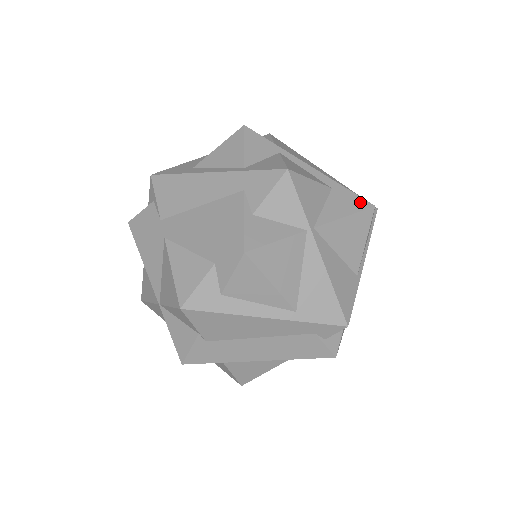
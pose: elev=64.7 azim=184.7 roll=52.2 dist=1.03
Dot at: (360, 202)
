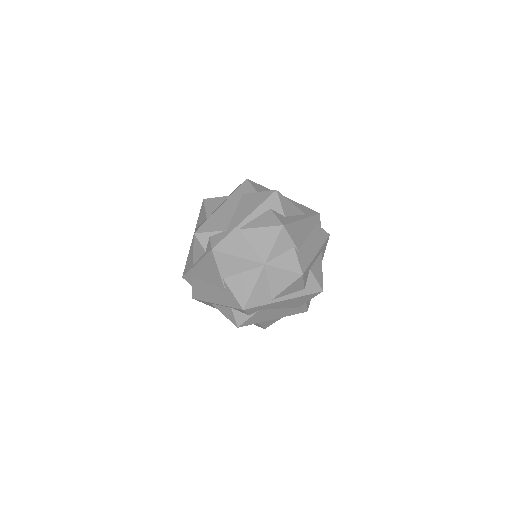
Dot at: occluded
